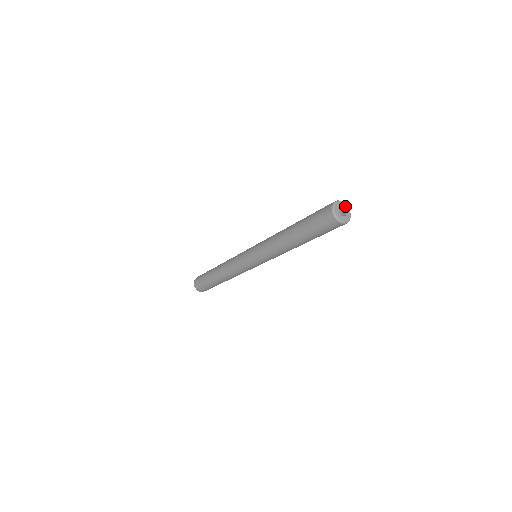
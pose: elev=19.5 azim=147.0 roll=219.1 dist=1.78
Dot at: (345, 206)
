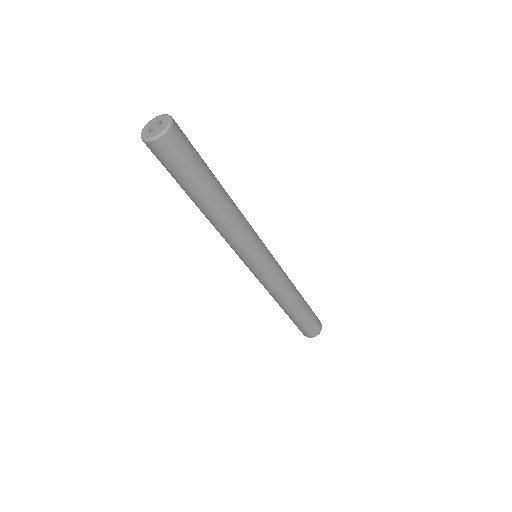
Dot at: (166, 121)
